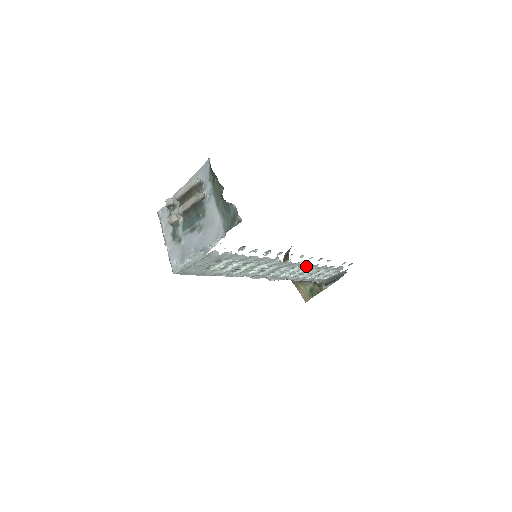
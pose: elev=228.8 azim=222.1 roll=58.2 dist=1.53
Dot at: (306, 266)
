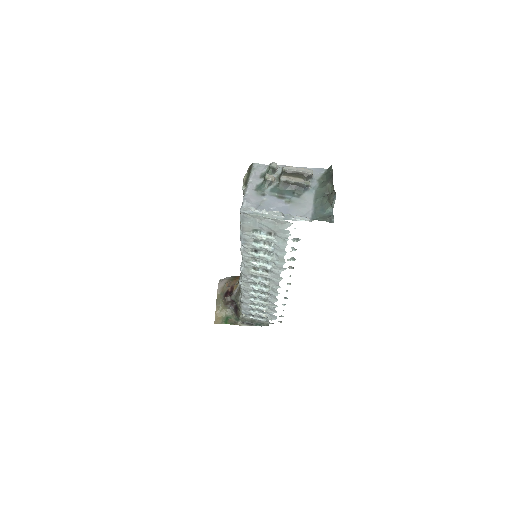
Dot at: (272, 294)
